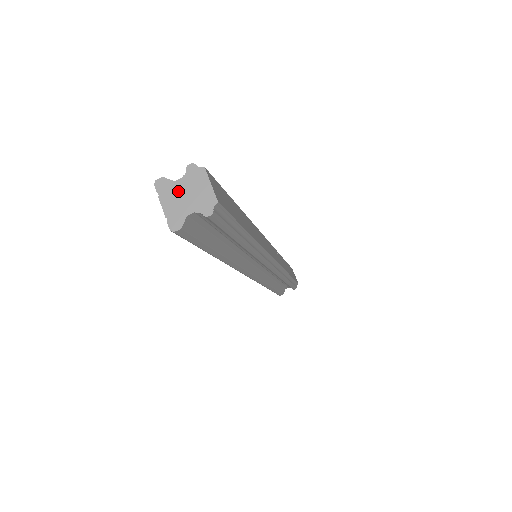
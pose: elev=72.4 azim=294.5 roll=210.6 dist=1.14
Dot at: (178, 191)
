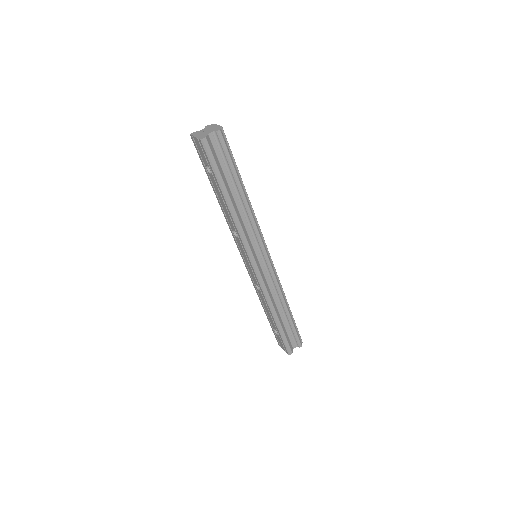
Dot at: (202, 132)
